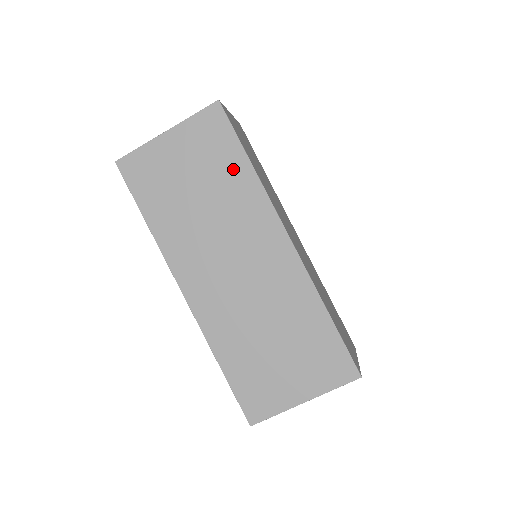
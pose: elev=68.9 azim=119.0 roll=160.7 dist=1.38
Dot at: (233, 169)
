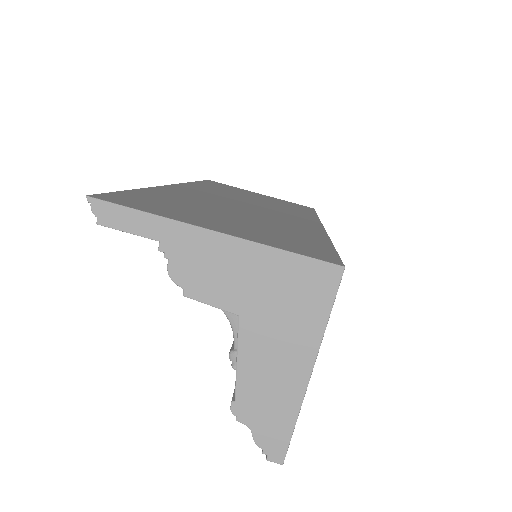
Dot at: (299, 209)
